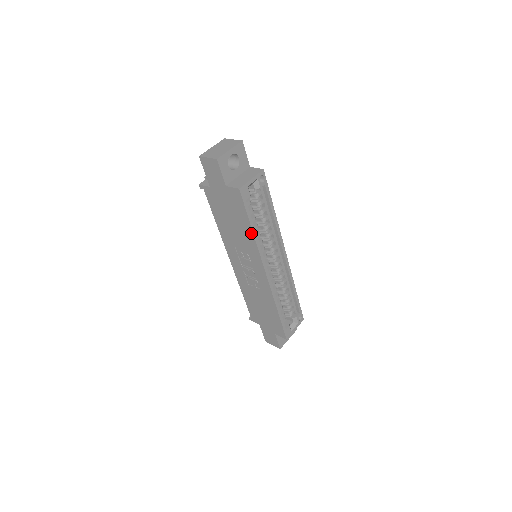
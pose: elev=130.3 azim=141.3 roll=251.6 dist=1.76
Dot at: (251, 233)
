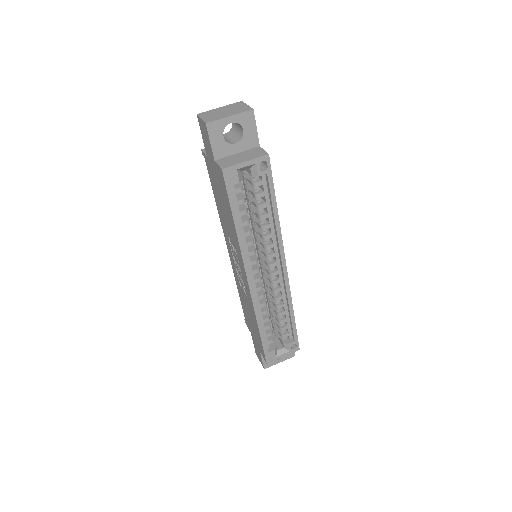
Dot at: (234, 228)
